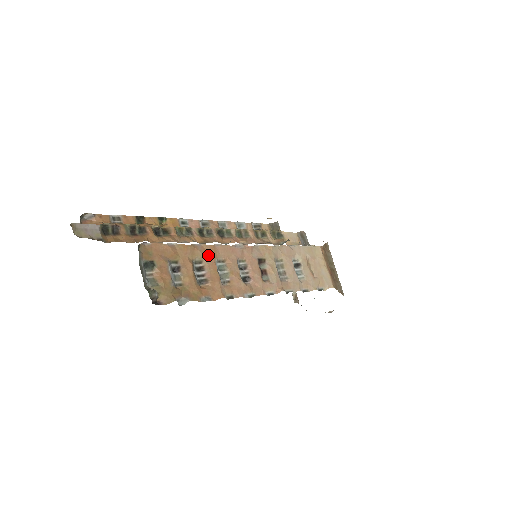
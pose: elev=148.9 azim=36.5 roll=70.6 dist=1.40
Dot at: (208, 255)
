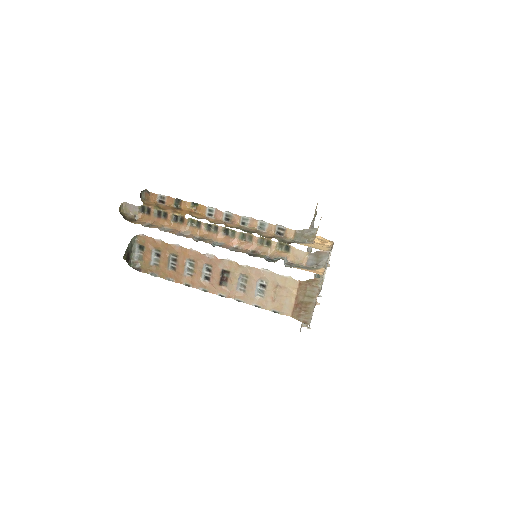
Dot at: (182, 254)
